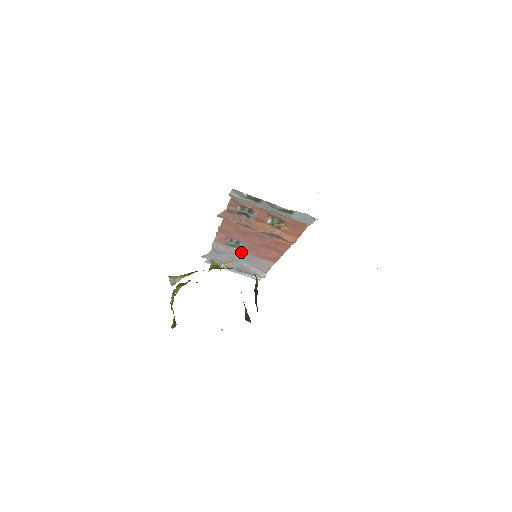
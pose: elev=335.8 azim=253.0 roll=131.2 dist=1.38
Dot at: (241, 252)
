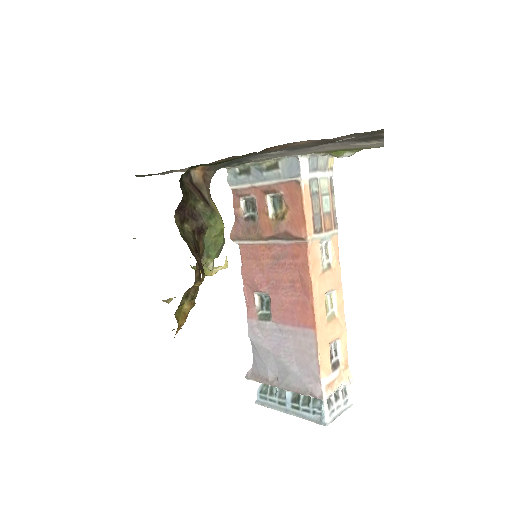
Dot at: (277, 330)
